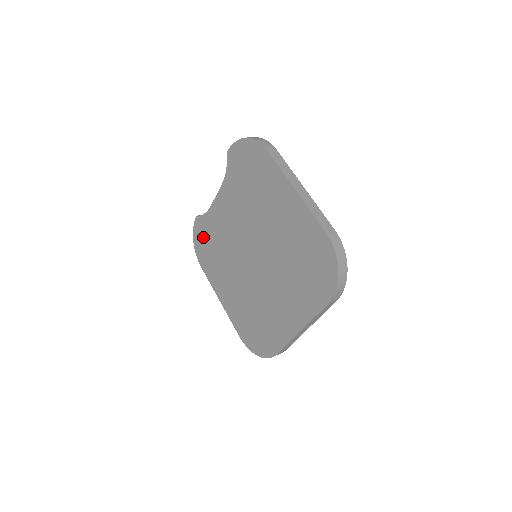
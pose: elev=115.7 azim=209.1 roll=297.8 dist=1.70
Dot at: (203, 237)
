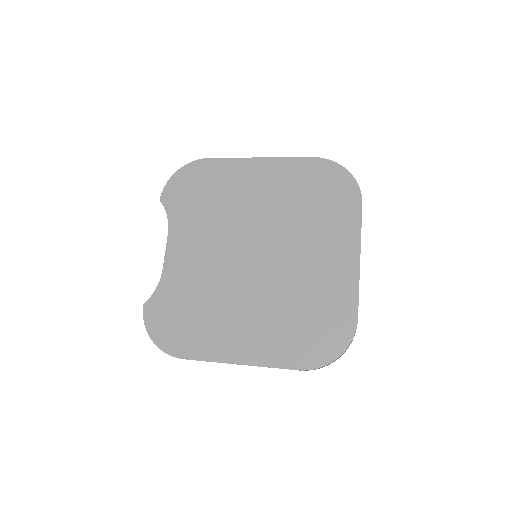
Dot at: (168, 317)
